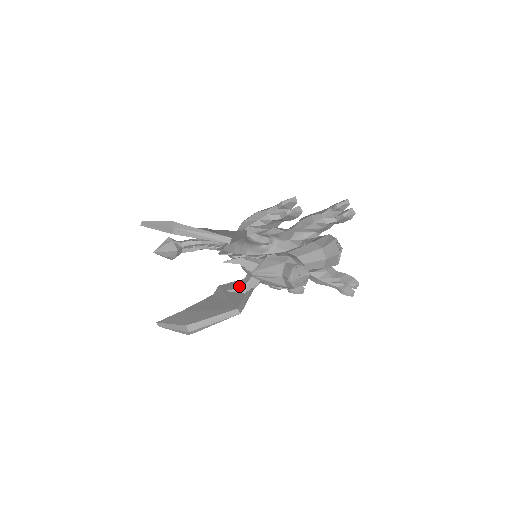
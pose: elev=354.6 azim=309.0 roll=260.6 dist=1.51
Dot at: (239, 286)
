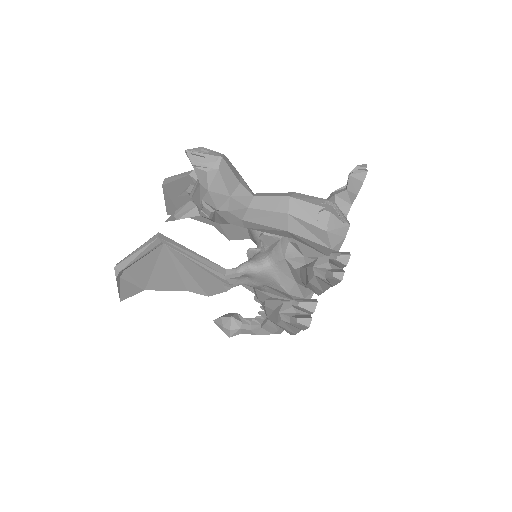
Dot at: occluded
